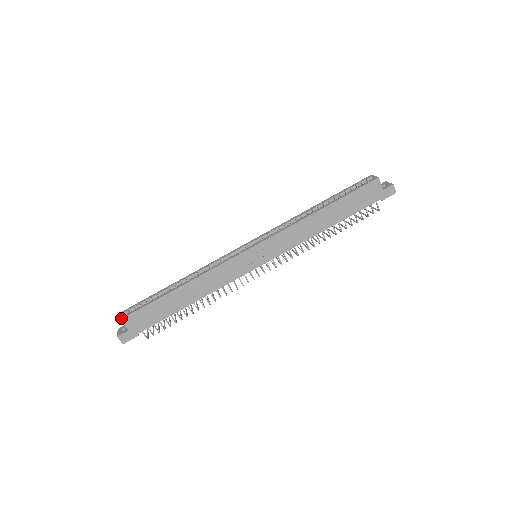
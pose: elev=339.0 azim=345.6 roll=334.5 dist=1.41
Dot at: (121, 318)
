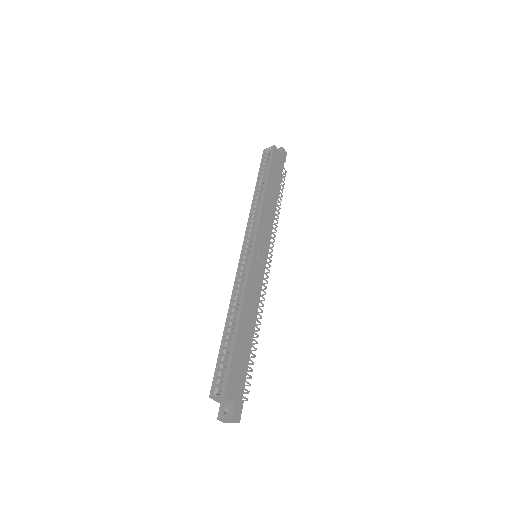
Dot at: (223, 395)
